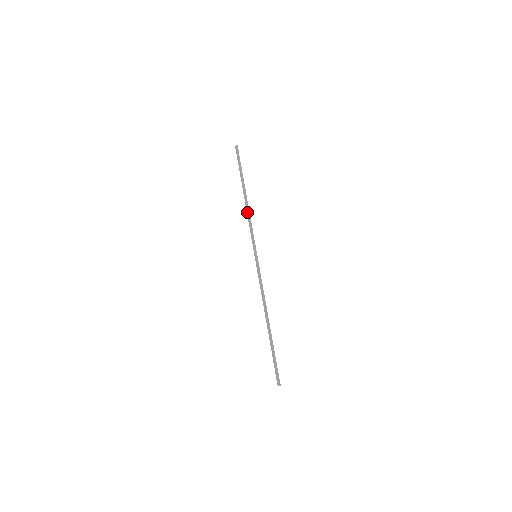
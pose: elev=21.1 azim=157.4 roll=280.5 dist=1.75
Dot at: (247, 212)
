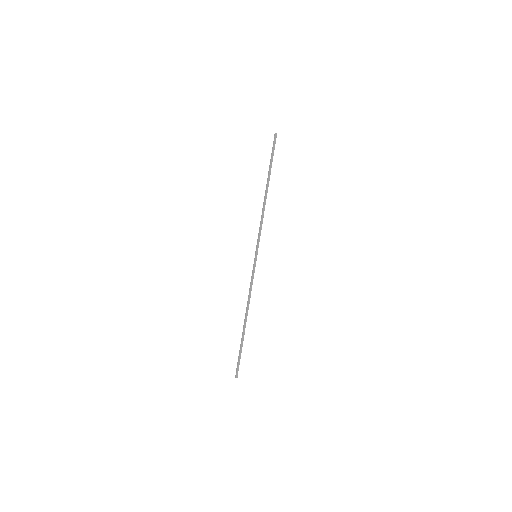
Dot at: (262, 209)
